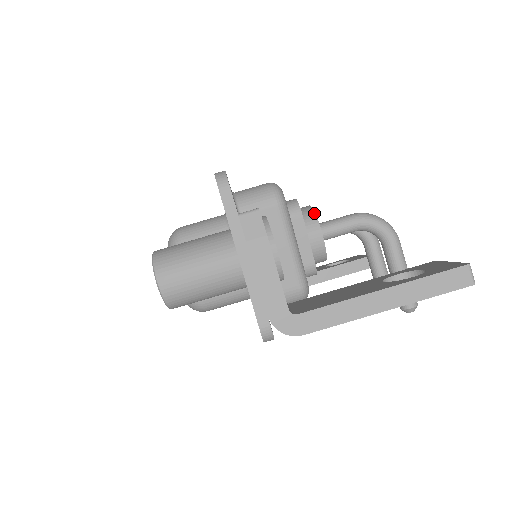
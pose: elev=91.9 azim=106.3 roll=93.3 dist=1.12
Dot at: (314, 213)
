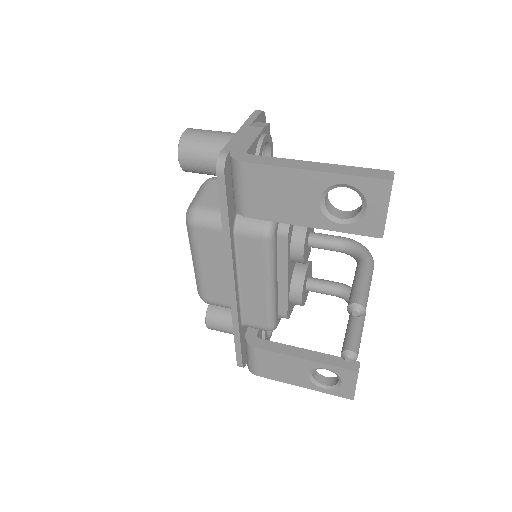
Dot at: occluded
